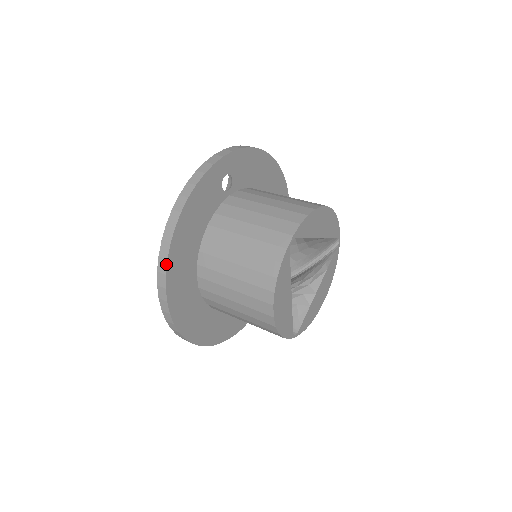
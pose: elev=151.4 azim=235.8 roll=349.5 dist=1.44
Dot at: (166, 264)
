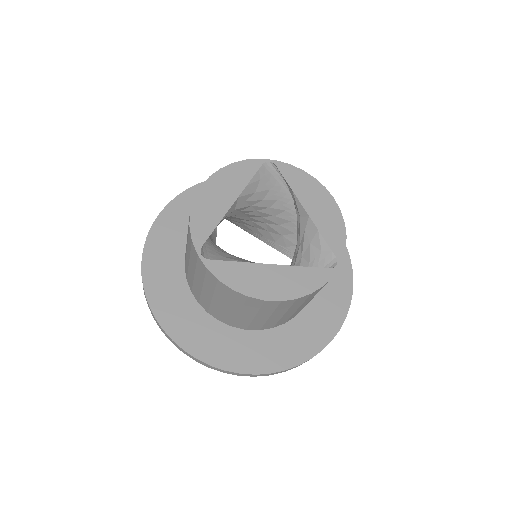
Dot at: (194, 186)
